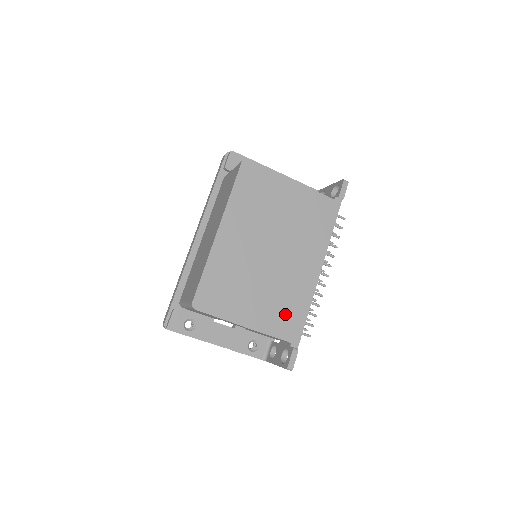
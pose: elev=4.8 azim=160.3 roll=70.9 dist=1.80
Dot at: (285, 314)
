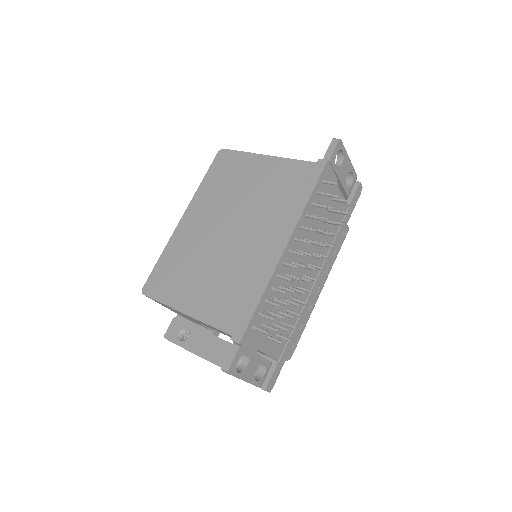
Dot at: (231, 299)
